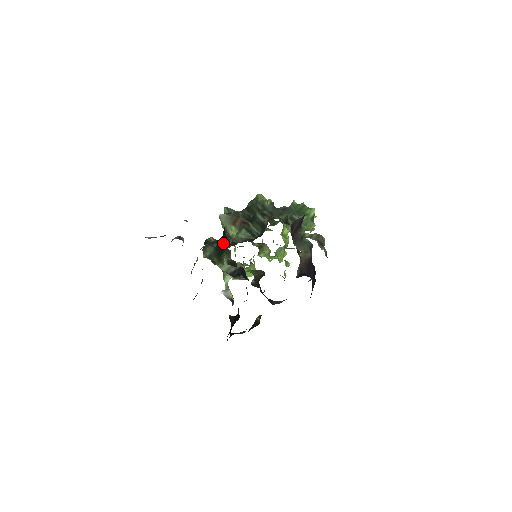
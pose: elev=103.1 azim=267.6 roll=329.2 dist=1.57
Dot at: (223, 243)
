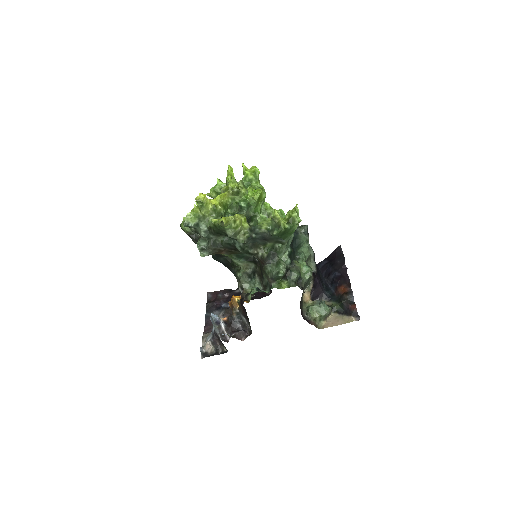
Dot at: (219, 257)
